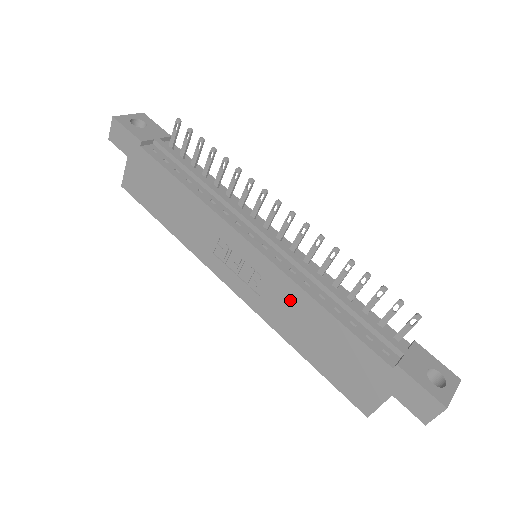
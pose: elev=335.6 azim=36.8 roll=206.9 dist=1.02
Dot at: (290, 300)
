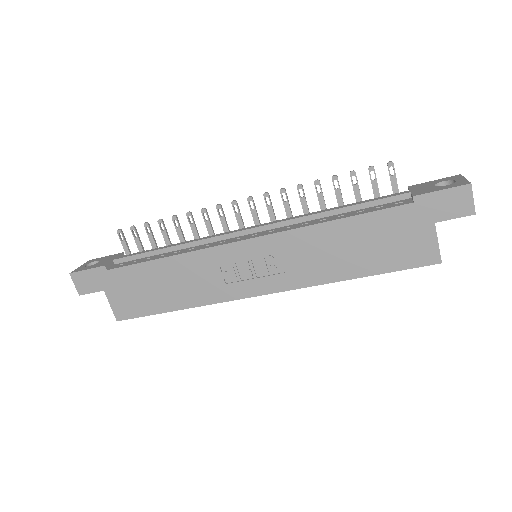
Dot at: (306, 246)
